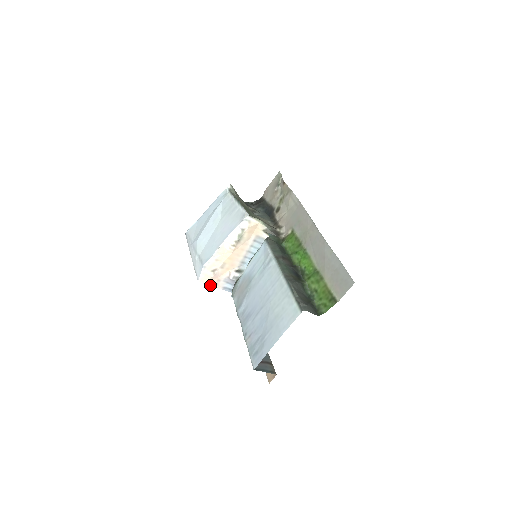
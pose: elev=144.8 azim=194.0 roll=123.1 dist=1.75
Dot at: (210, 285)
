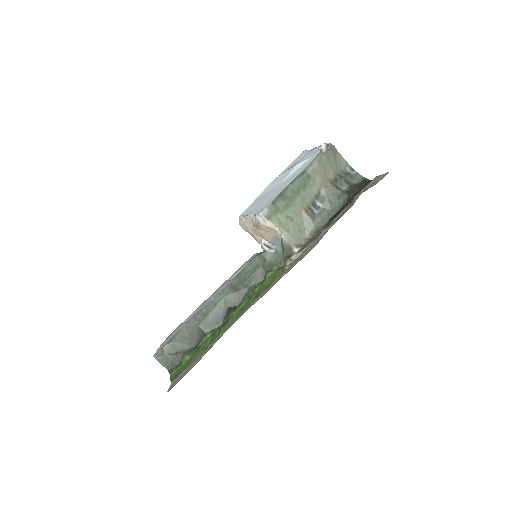
Dot at: (249, 233)
